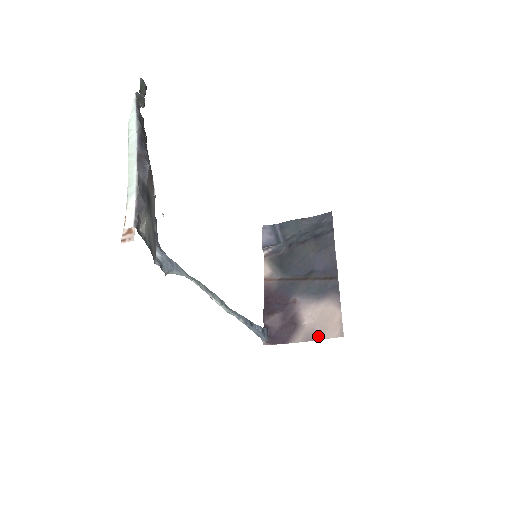
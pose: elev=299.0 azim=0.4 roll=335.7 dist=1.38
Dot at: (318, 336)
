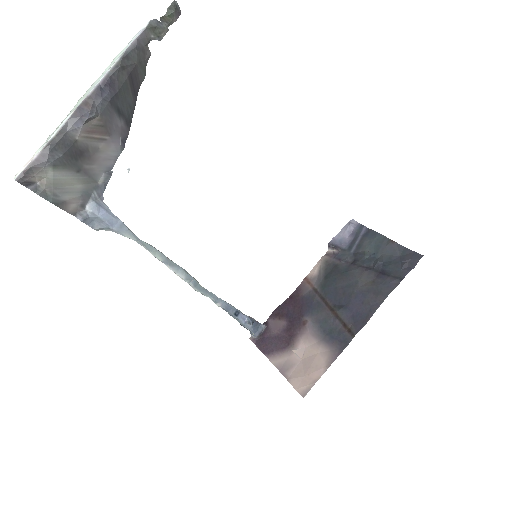
Dot at: (289, 374)
